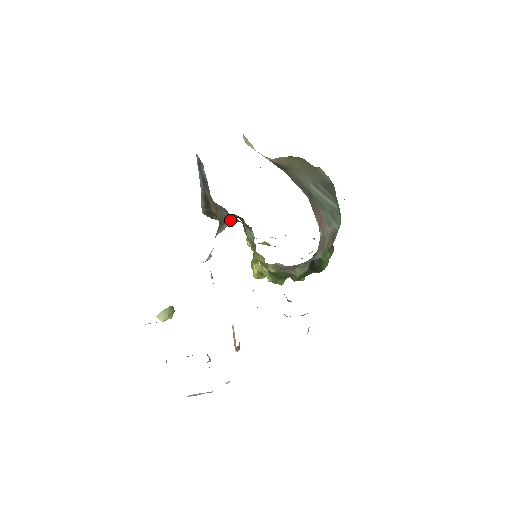
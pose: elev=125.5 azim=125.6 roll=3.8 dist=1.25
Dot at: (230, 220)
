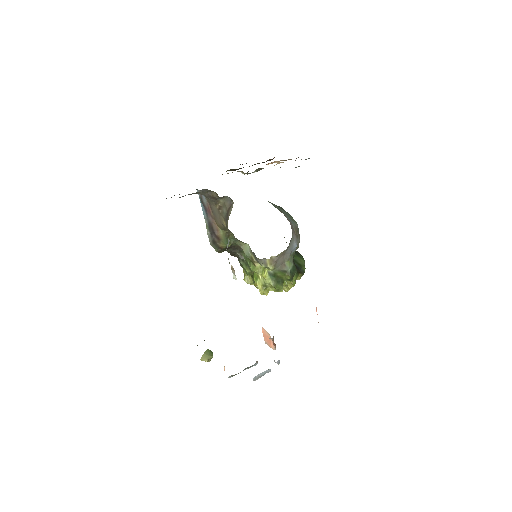
Dot at: (233, 203)
